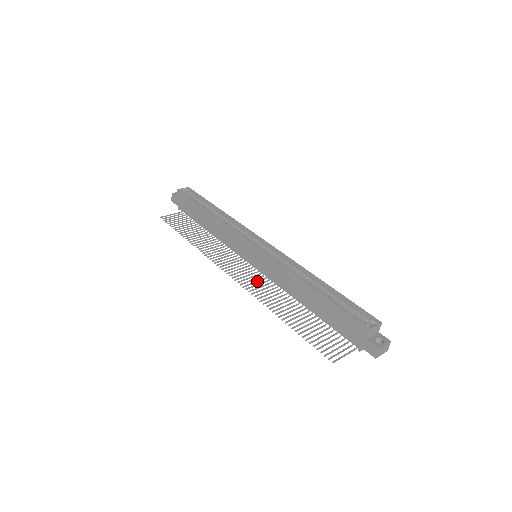
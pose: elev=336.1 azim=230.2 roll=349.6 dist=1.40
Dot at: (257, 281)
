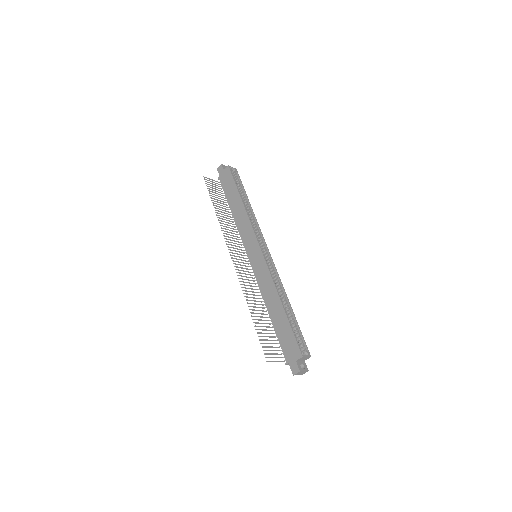
Dot at: (247, 274)
